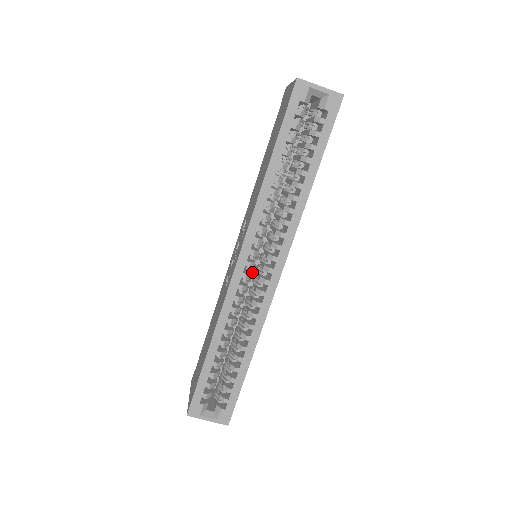
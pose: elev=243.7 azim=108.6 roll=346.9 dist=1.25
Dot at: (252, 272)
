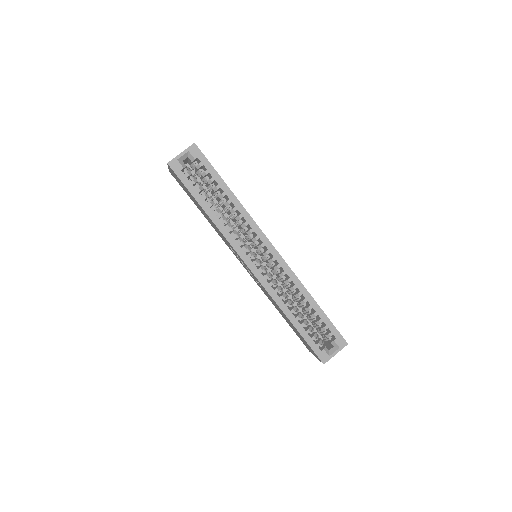
Dot at: (264, 265)
